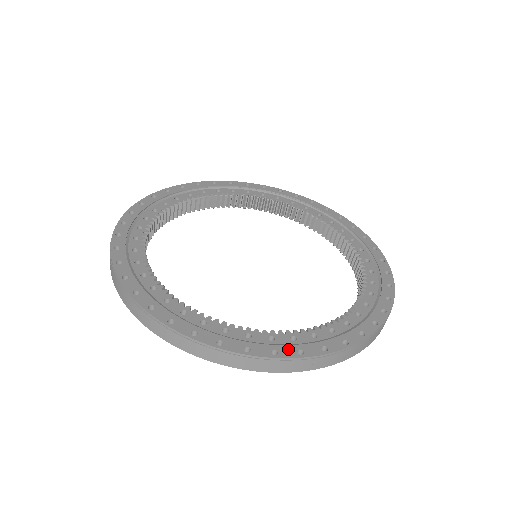
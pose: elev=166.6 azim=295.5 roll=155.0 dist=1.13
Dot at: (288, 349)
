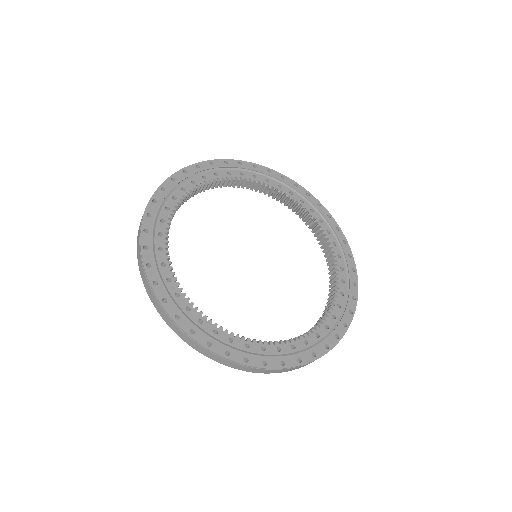
Dot at: (340, 328)
